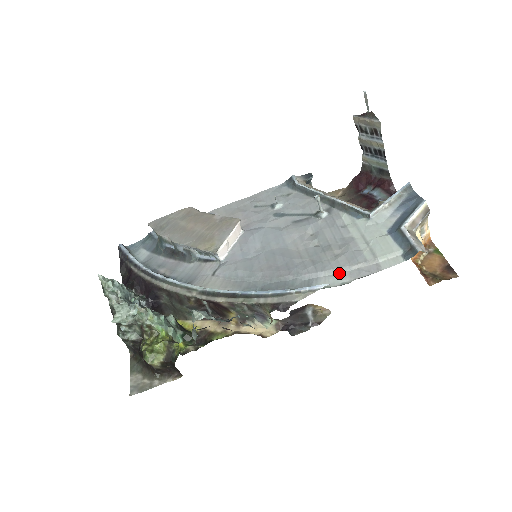
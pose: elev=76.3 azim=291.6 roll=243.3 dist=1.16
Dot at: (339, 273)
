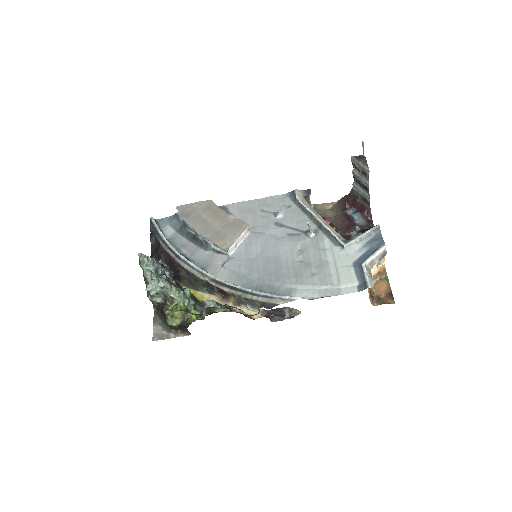
Dot at: (312, 289)
